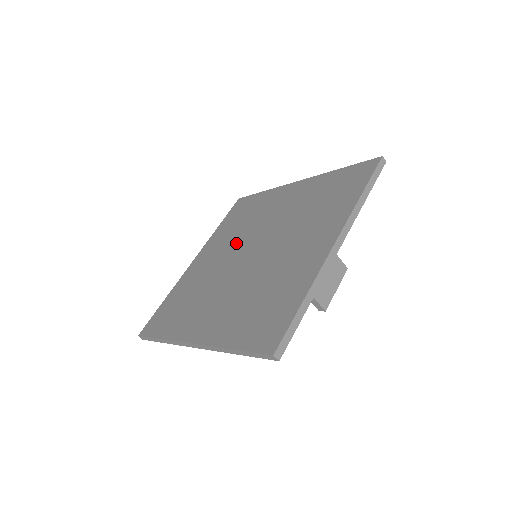
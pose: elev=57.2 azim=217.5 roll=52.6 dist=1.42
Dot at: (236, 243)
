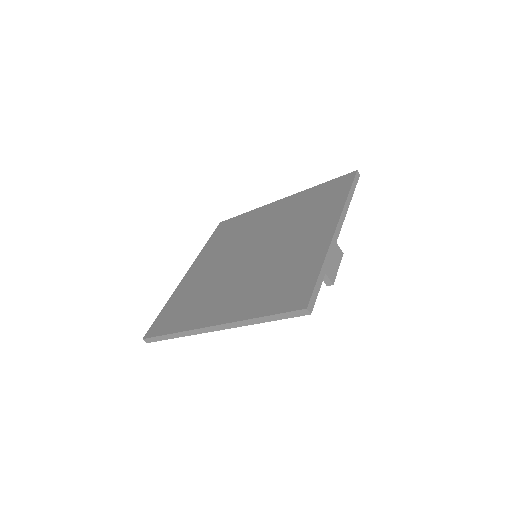
Dot at: (232, 251)
